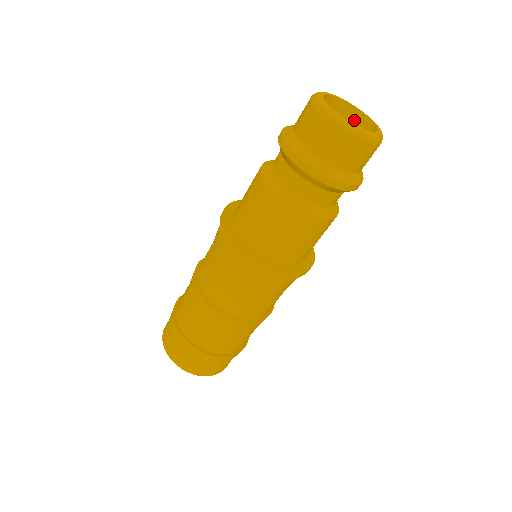
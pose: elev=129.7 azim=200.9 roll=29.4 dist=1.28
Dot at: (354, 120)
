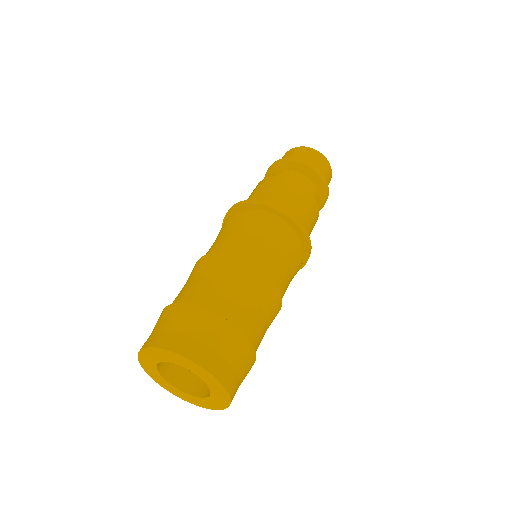
Dot at: occluded
